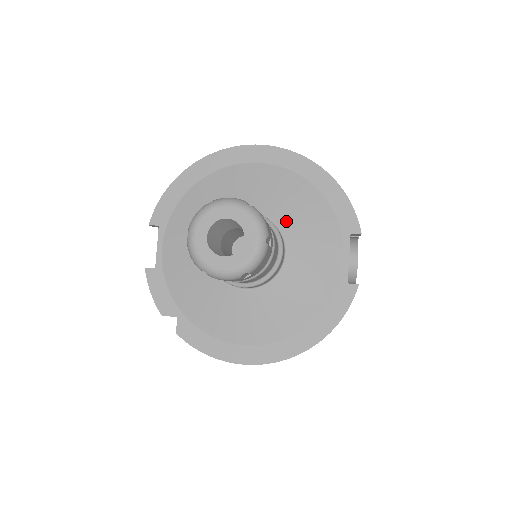
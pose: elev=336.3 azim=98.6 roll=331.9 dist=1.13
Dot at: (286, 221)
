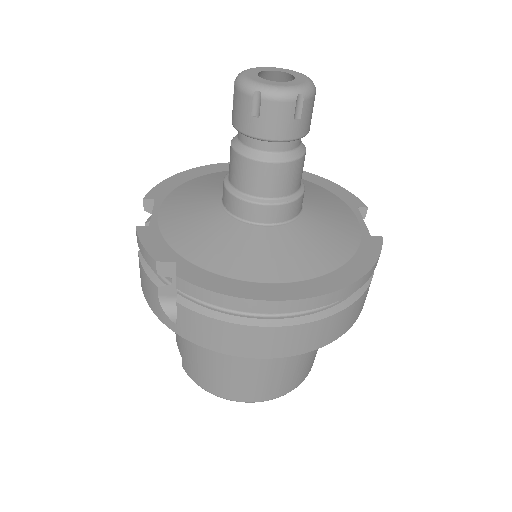
Dot at: occluded
